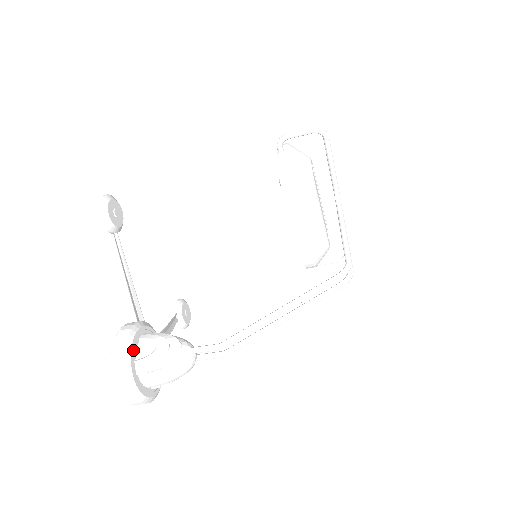
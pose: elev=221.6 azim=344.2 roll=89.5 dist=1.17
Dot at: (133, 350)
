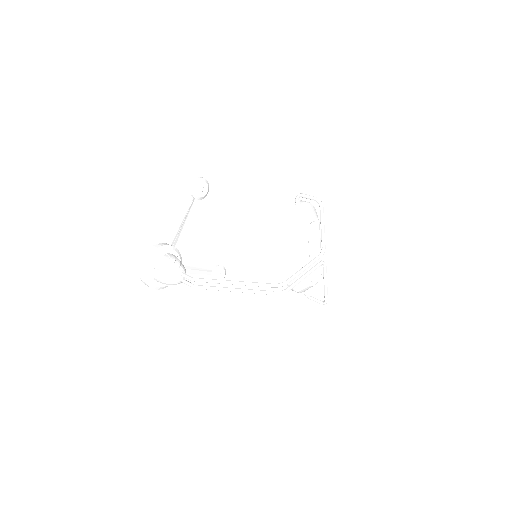
Dot at: (158, 255)
